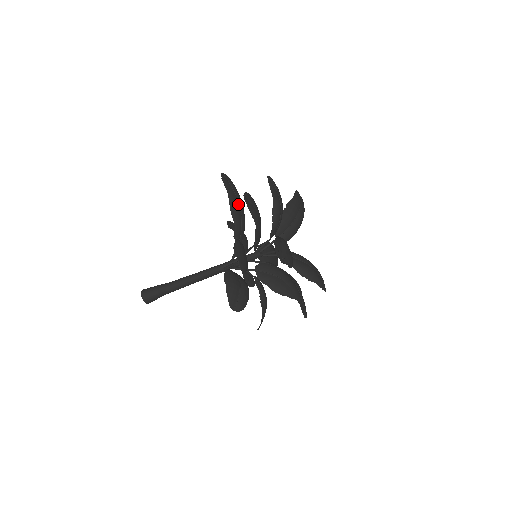
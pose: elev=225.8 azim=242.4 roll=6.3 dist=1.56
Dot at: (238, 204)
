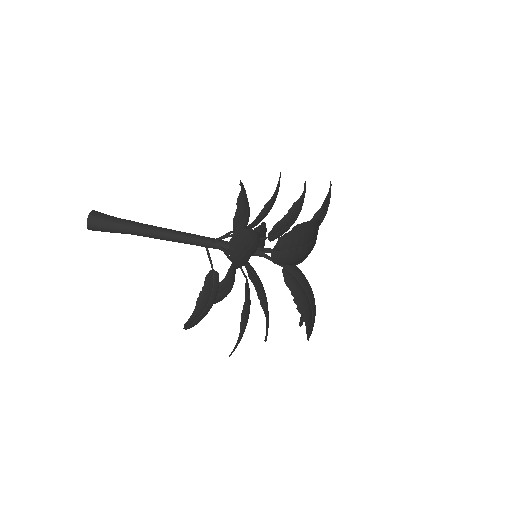
Dot at: (265, 236)
